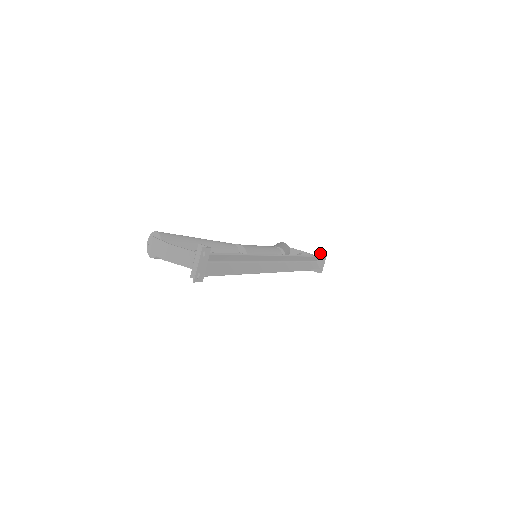
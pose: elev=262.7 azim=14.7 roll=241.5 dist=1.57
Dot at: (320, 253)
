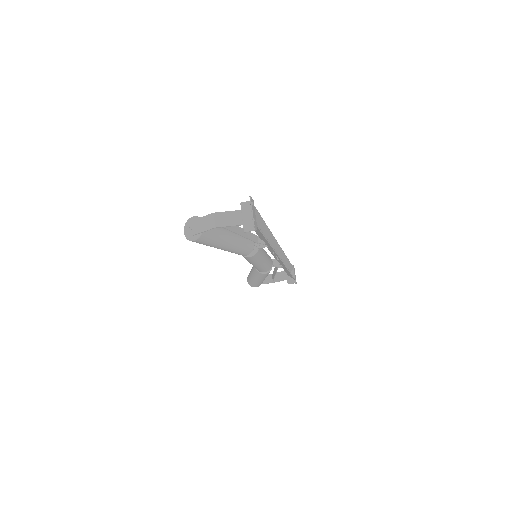
Dot at: occluded
